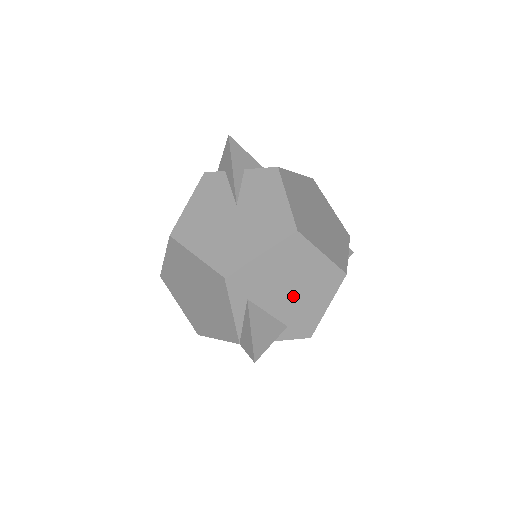
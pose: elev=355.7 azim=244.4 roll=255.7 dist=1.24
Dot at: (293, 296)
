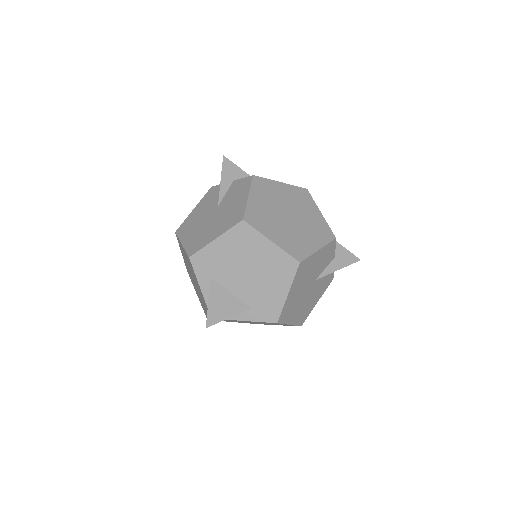
Dot at: (251, 279)
